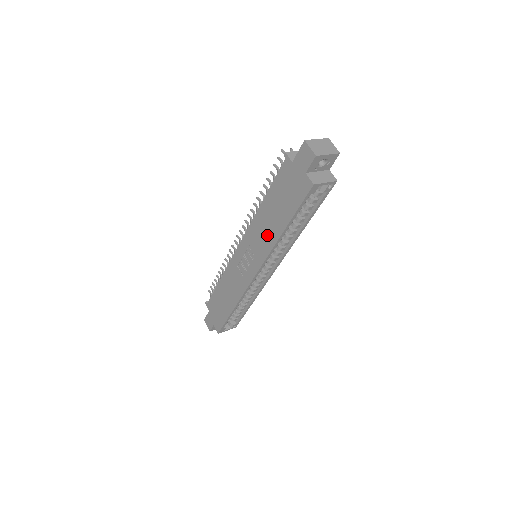
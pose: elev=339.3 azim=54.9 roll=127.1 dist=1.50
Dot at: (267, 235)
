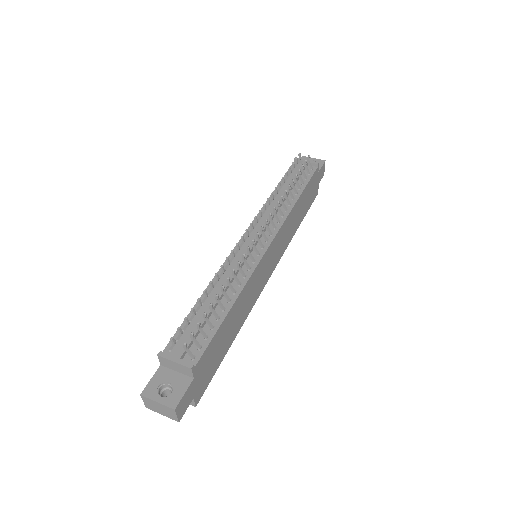
Dot at: occluded
